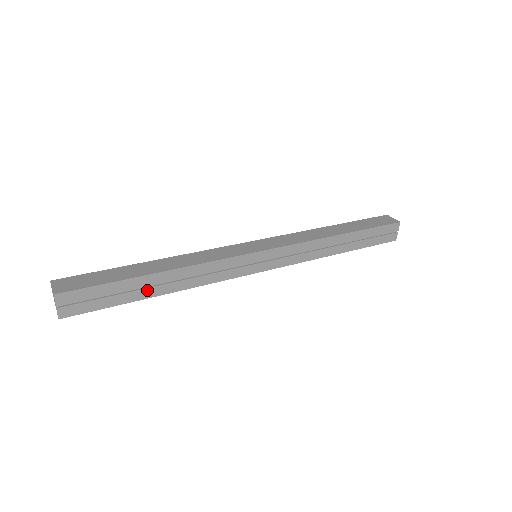
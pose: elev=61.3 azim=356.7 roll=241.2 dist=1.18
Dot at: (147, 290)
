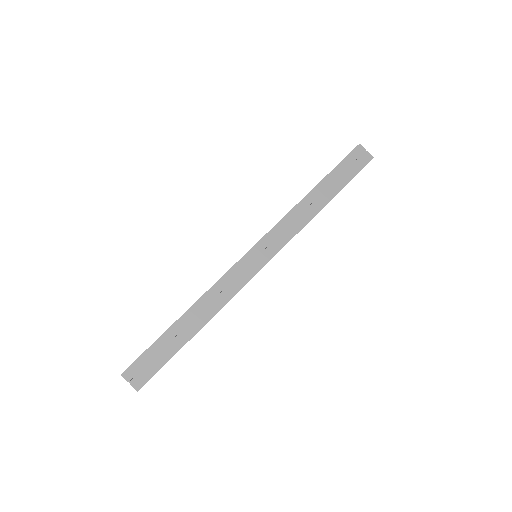
Dot at: (185, 333)
